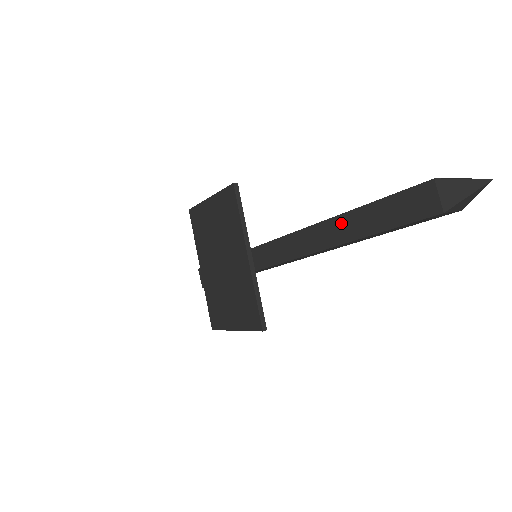
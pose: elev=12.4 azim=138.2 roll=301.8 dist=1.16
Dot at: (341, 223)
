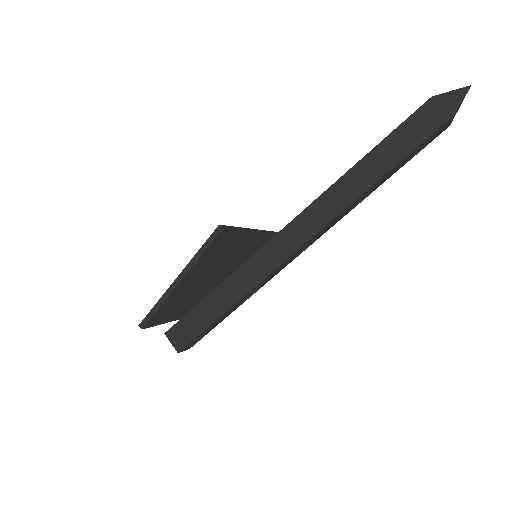
Dot at: occluded
